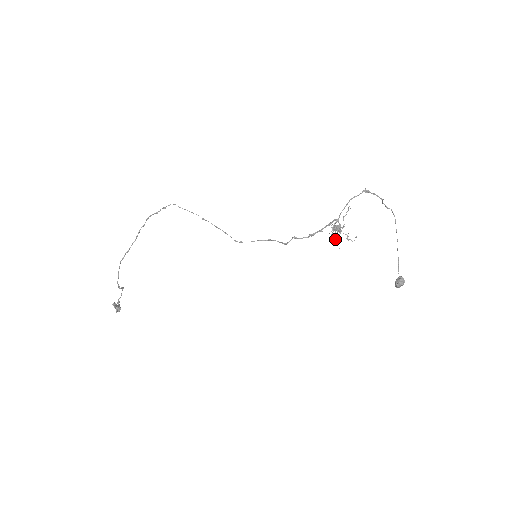
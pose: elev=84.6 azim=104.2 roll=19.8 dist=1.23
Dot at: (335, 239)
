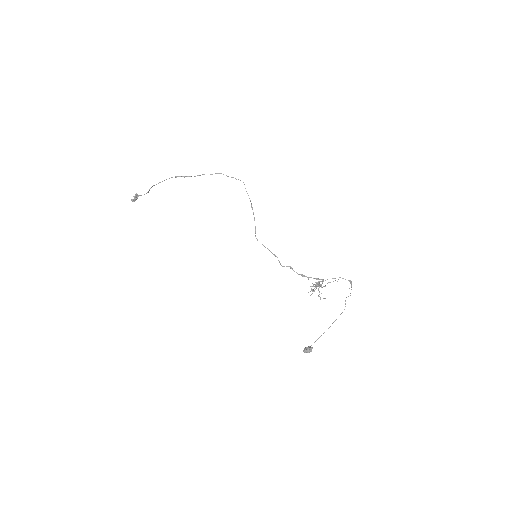
Dot at: occluded
